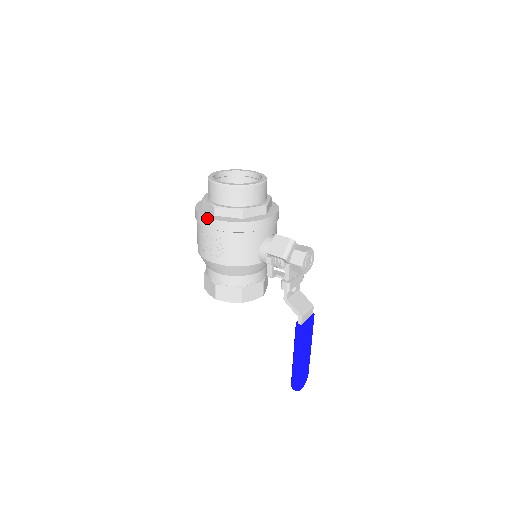
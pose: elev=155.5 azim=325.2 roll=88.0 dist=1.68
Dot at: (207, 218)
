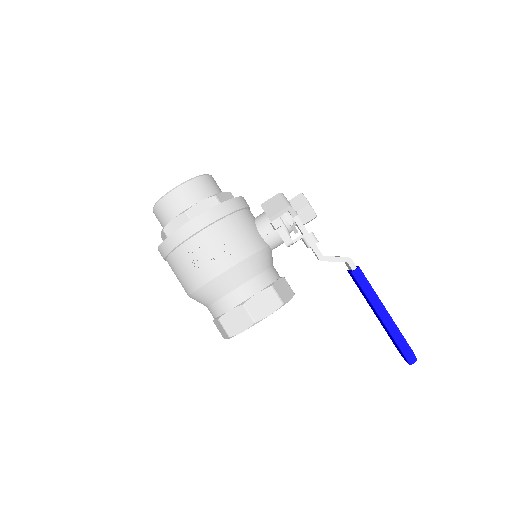
Dot at: (186, 224)
